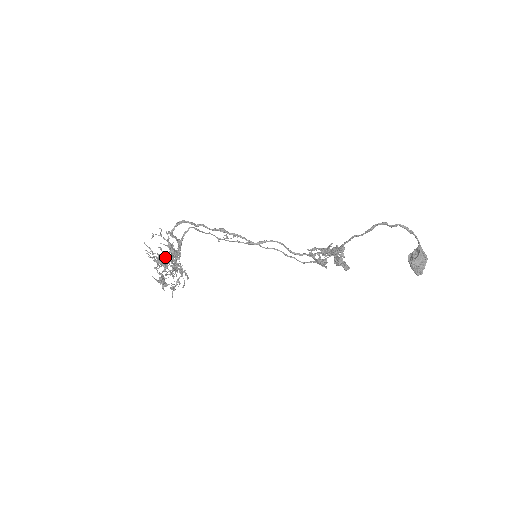
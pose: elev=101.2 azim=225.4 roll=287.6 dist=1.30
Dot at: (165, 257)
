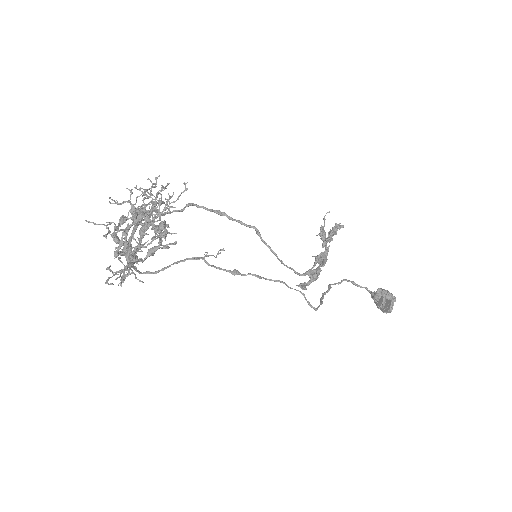
Dot at: occluded
